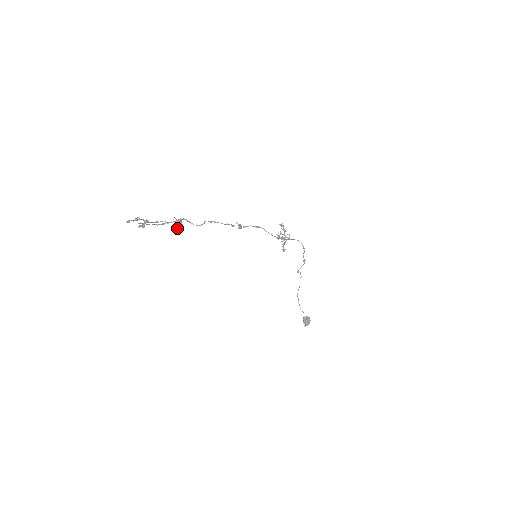
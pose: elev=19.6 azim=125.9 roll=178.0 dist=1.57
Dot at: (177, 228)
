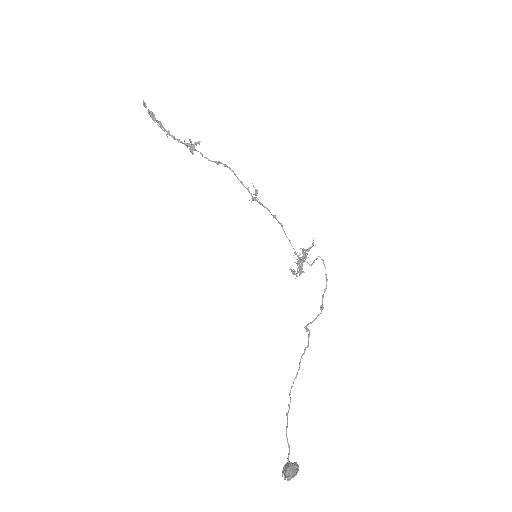
Dot at: (186, 145)
